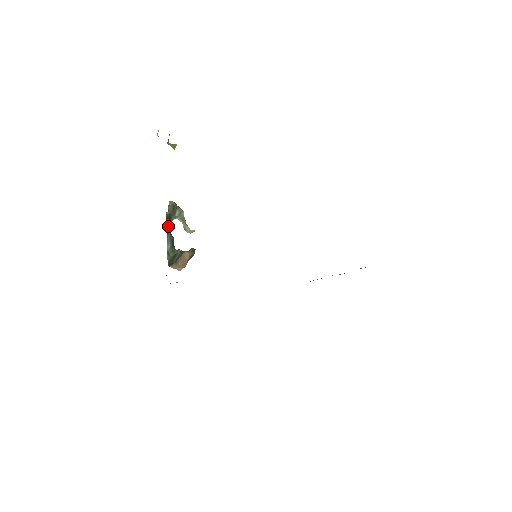
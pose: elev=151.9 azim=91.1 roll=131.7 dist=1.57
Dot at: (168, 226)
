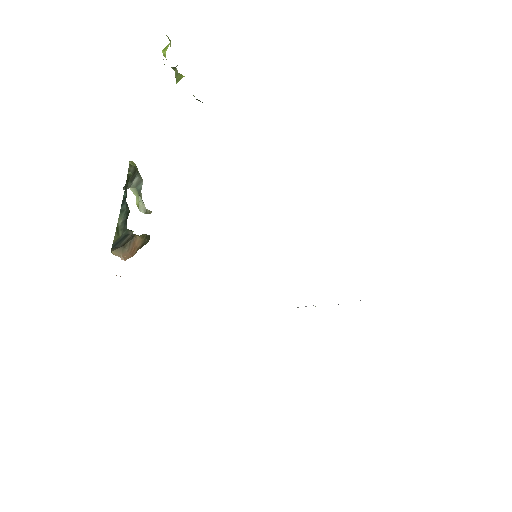
Dot at: (126, 191)
